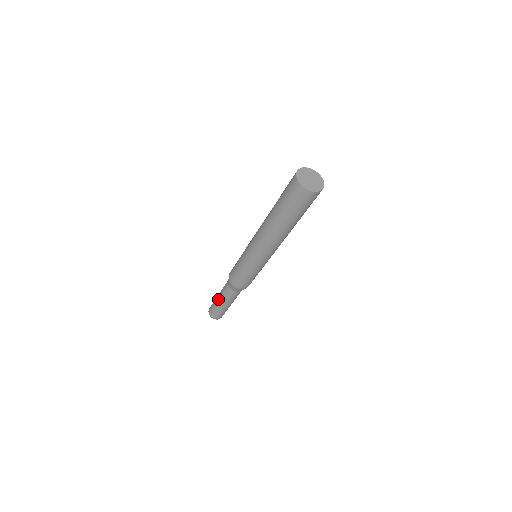
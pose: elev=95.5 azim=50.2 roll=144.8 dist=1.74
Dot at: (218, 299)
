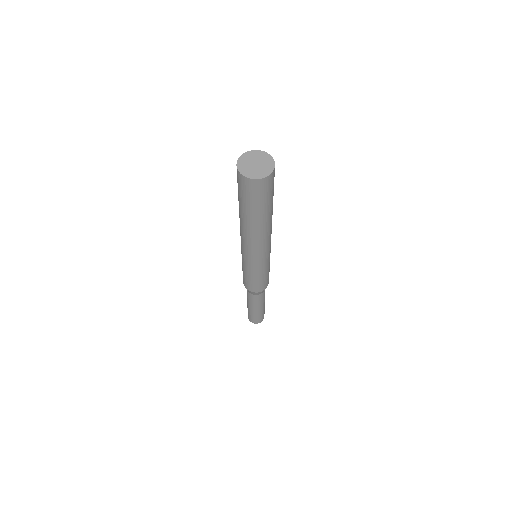
Dot at: (250, 308)
